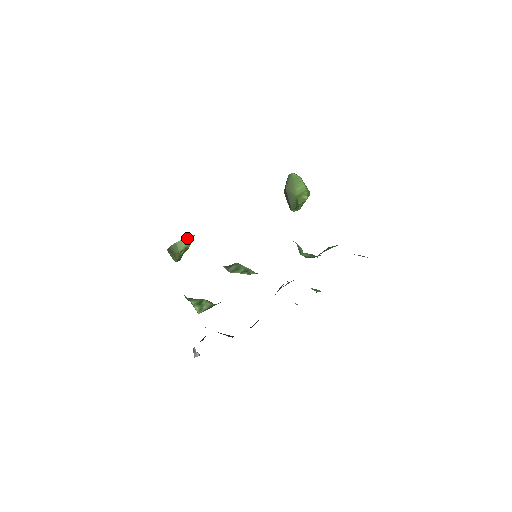
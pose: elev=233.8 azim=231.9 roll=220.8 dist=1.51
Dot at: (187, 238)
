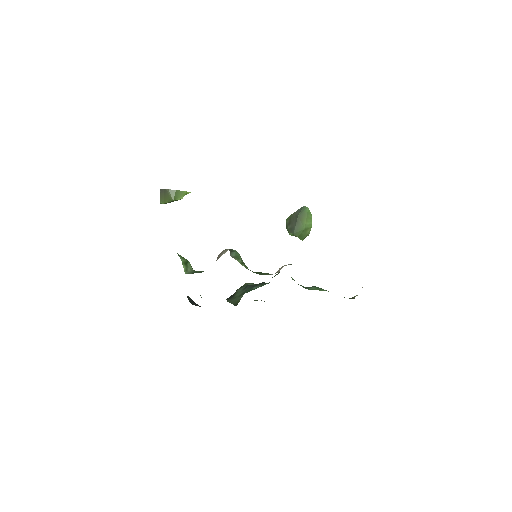
Dot at: (186, 192)
